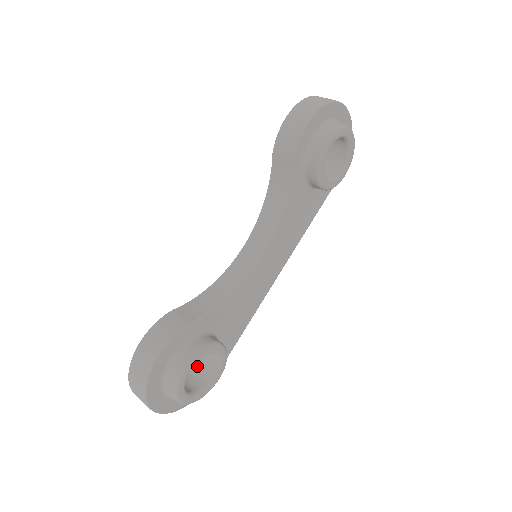
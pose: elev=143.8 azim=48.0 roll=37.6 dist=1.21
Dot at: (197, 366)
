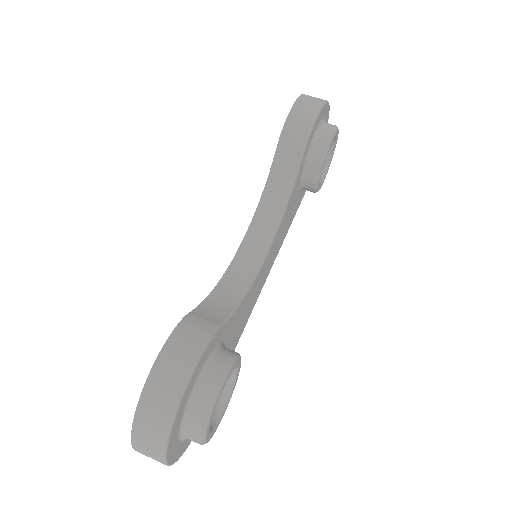
Dot at: occluded
